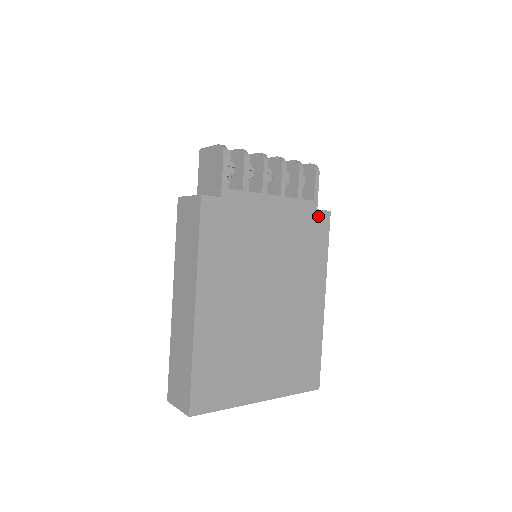
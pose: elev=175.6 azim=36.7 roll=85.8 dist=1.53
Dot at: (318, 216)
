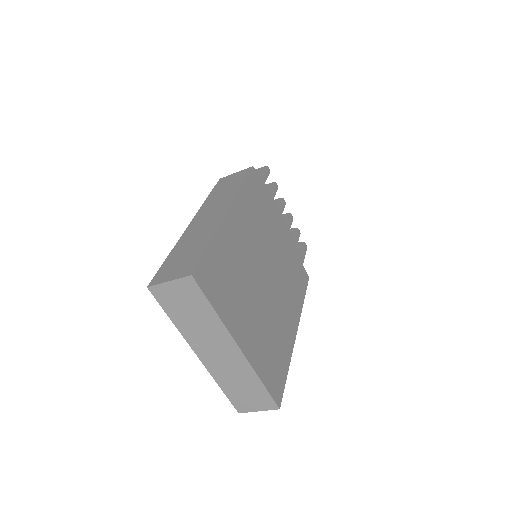
Dot at: (303, 270)
